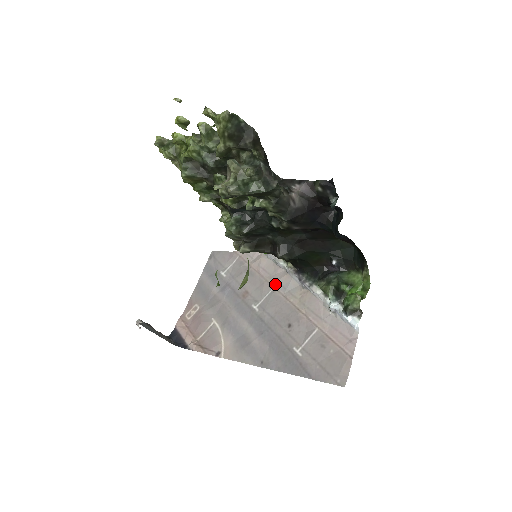
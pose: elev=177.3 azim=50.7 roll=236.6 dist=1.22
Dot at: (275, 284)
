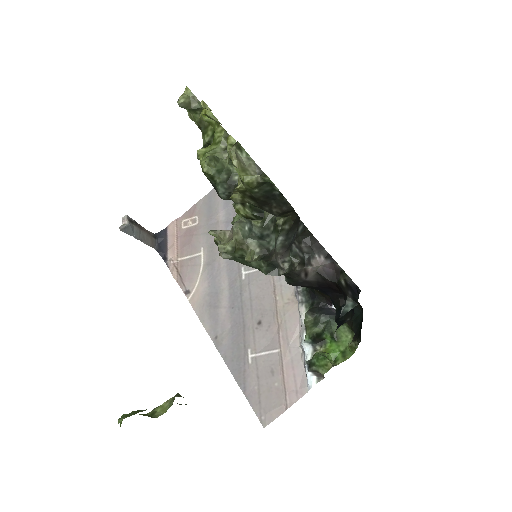
Dot at: occluded
